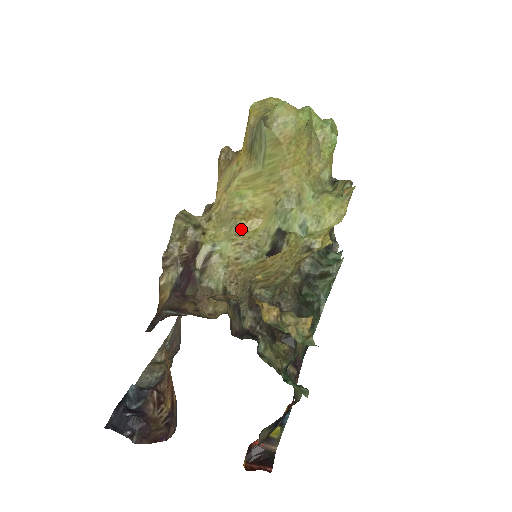
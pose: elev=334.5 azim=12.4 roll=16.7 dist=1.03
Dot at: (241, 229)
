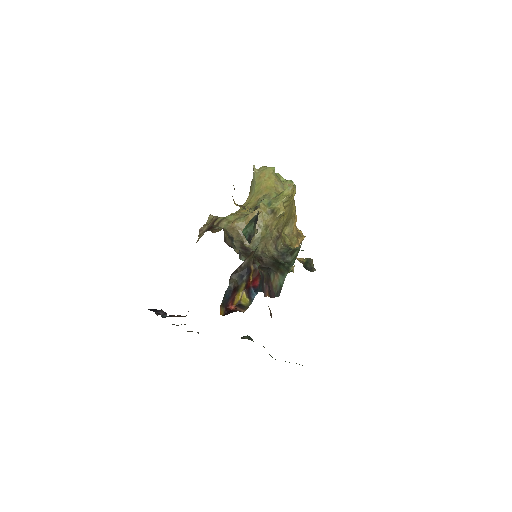
Dot at: (240, 212)
